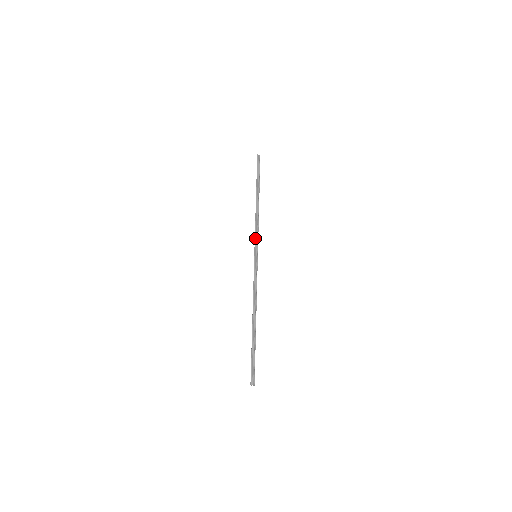
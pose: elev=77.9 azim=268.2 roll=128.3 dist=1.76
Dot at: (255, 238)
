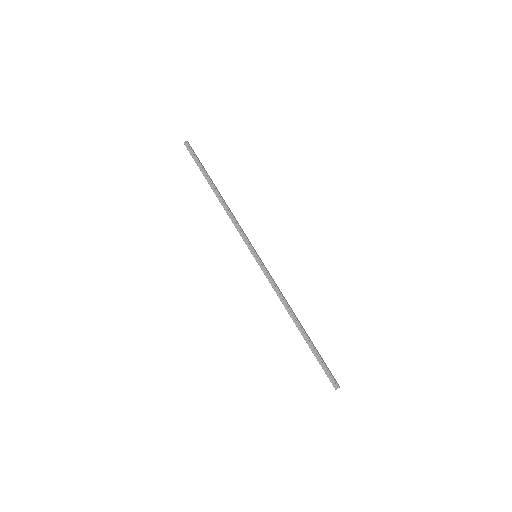
Dot at: (242, 238)
